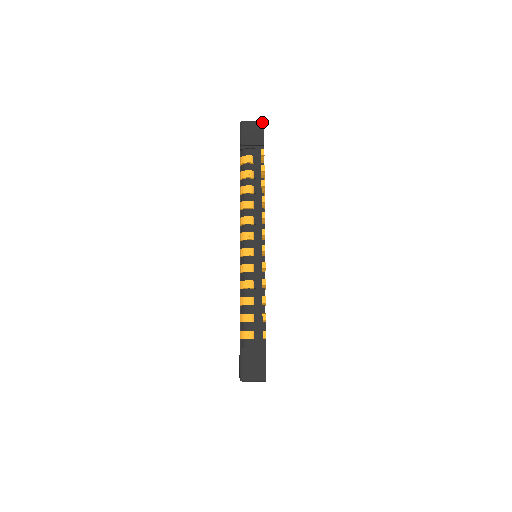
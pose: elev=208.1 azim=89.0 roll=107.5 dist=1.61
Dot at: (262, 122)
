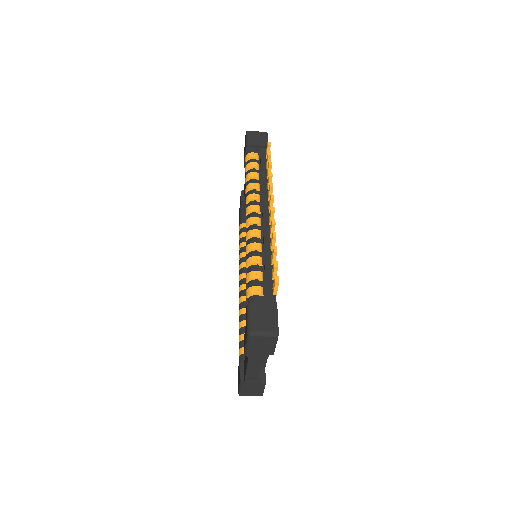
Dot at: (266, 132)
